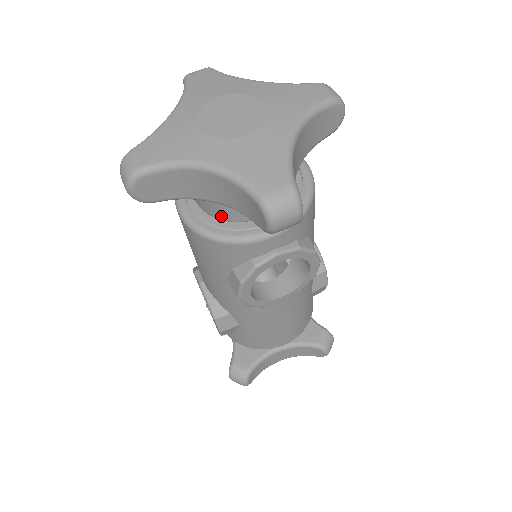
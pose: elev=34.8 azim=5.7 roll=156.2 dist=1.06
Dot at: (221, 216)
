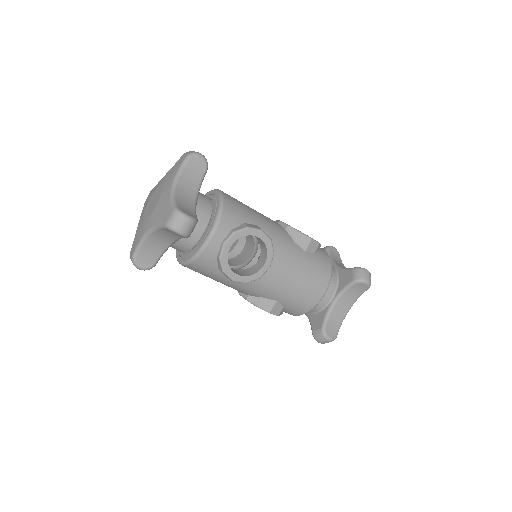
Dot at: (187, 248)
